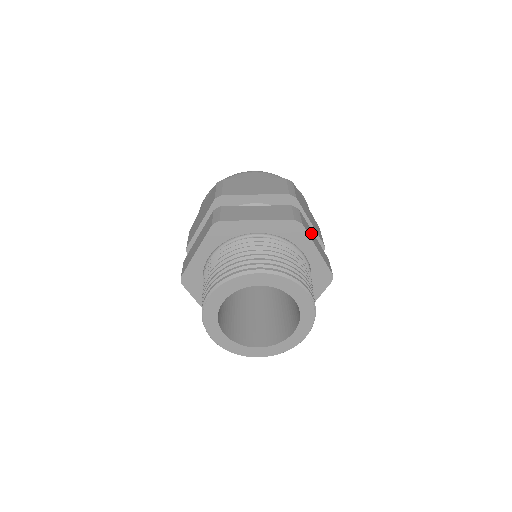
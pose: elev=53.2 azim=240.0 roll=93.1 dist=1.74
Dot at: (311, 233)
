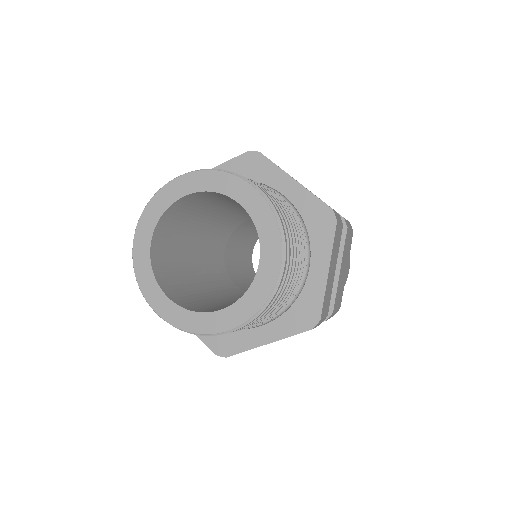
Dot at: (335, 256)
